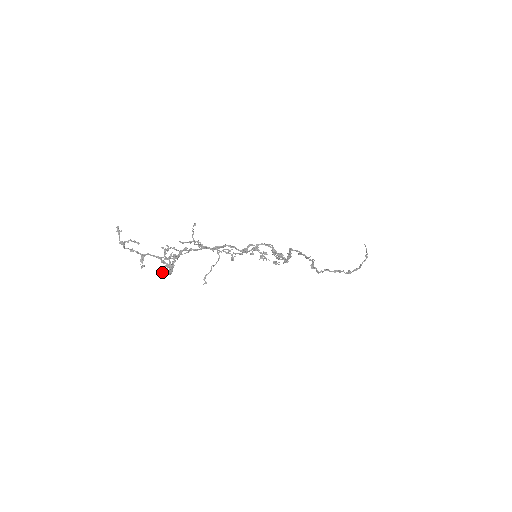
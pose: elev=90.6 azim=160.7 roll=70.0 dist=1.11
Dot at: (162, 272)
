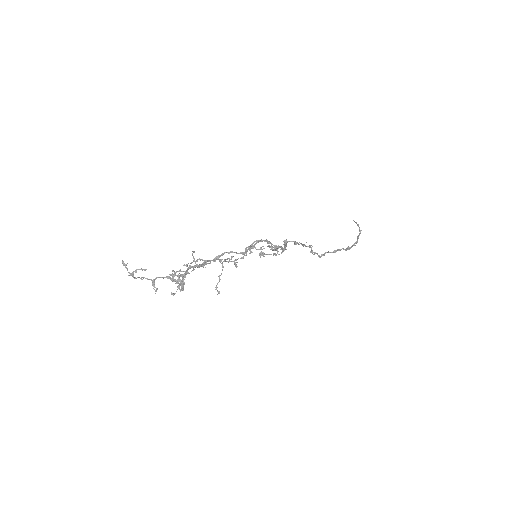
Dot at: occluded
